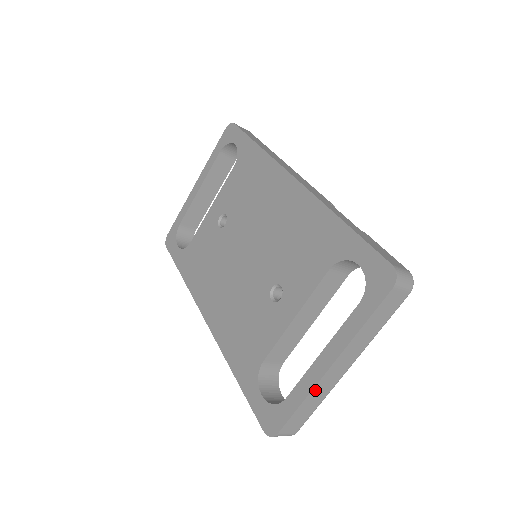
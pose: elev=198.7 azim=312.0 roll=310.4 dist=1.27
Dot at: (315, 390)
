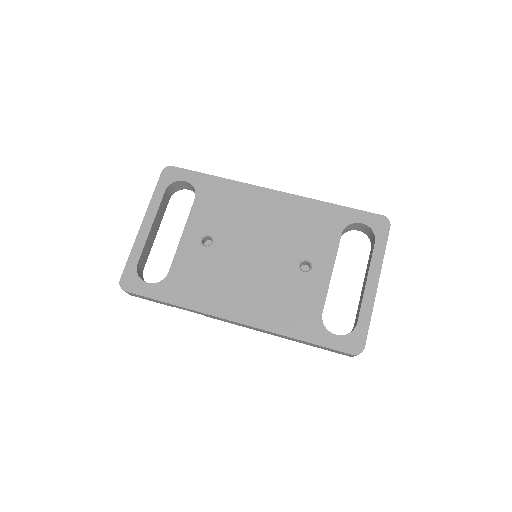
Dot at: (373, 305)
